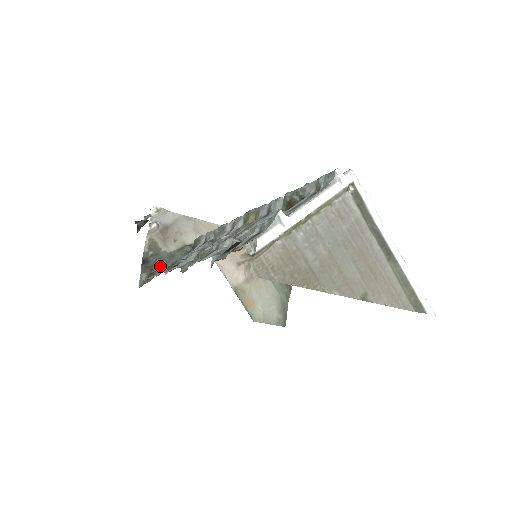
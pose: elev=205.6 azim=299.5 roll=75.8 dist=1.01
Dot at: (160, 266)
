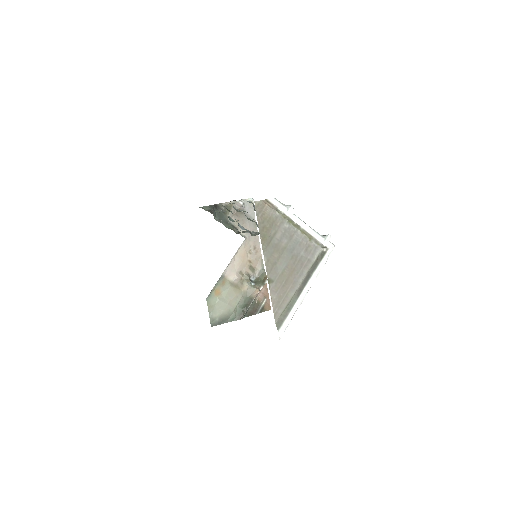
Dot at: (219, 212)
